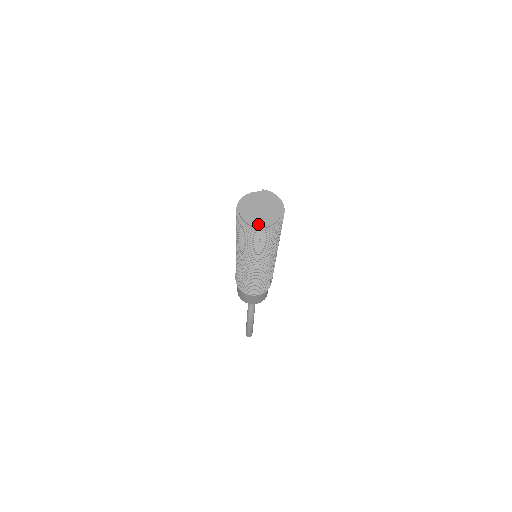
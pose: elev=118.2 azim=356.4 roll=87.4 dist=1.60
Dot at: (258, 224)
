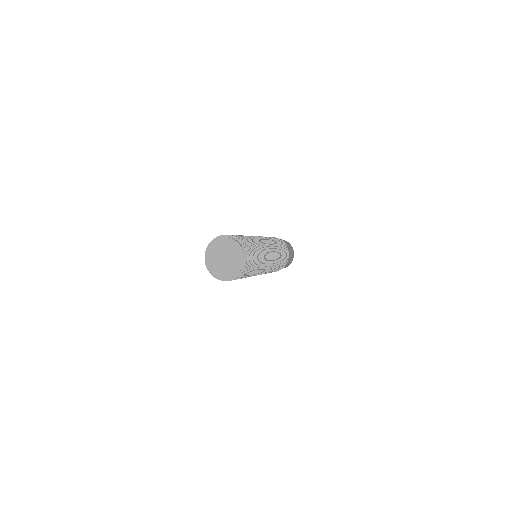
Dot at: (210, 265)
